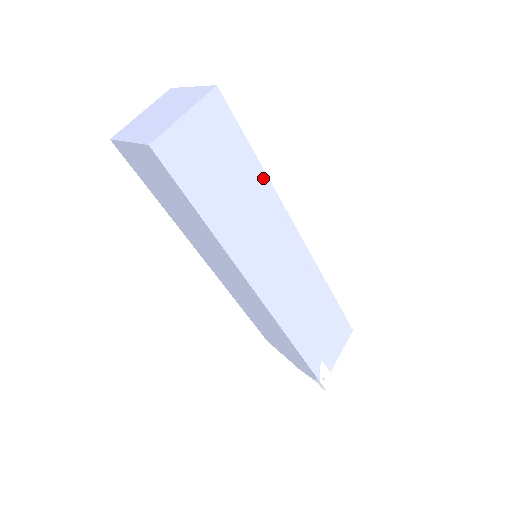
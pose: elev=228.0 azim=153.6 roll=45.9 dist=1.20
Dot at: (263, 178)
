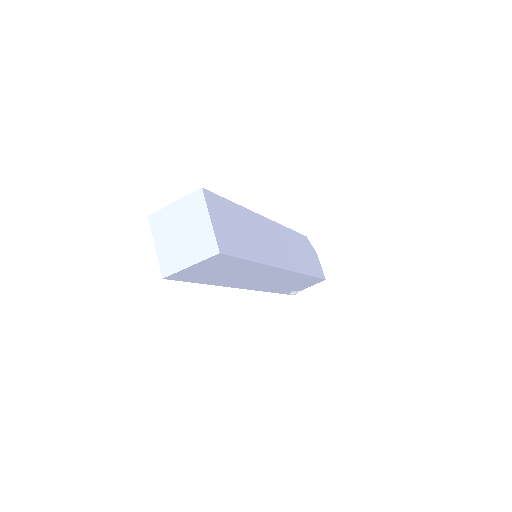
Dot at: (256, 264)
